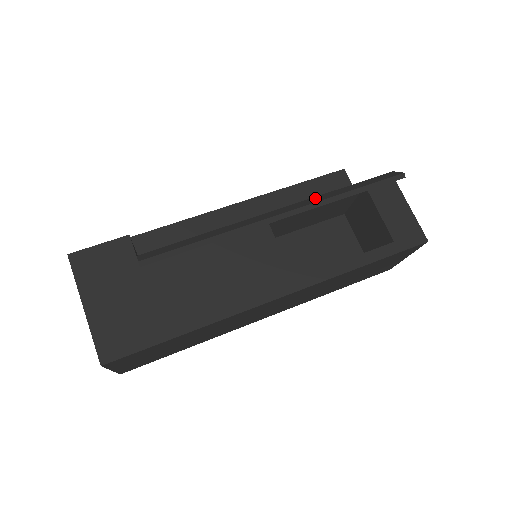
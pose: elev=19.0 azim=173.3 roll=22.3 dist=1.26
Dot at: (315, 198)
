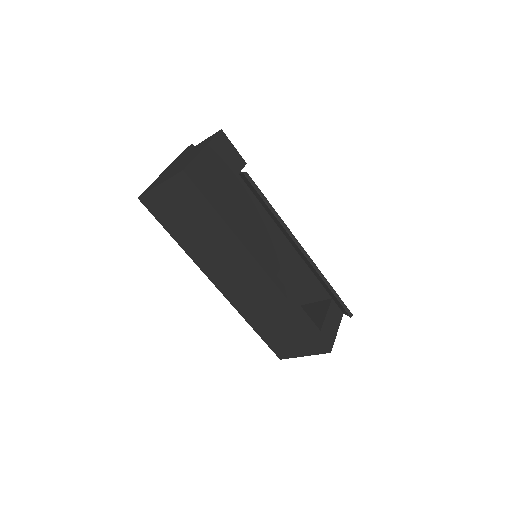
Dot at: occluded
